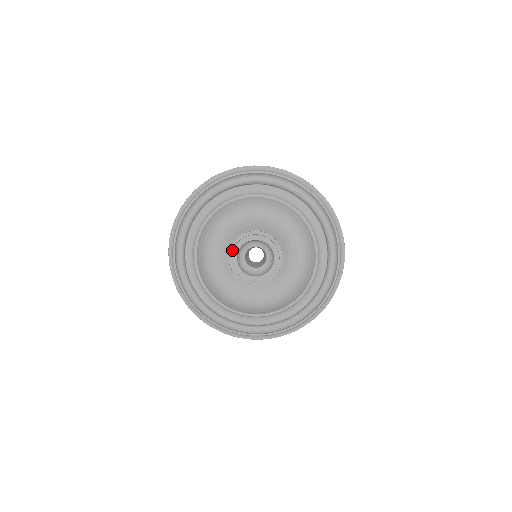
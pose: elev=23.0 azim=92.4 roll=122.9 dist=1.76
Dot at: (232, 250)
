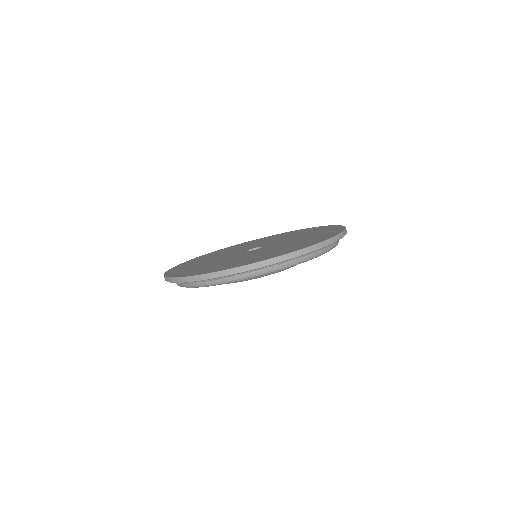
Dot at: occluded
